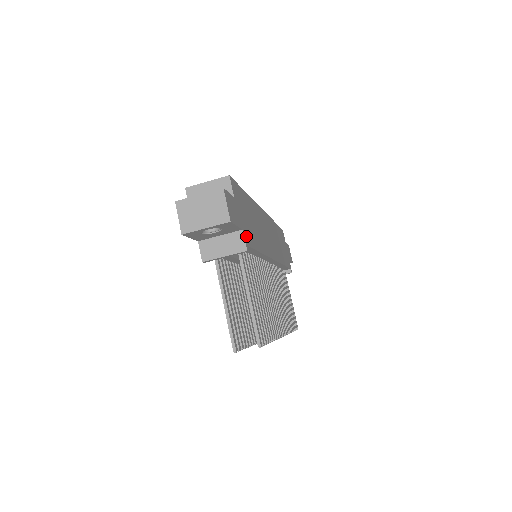
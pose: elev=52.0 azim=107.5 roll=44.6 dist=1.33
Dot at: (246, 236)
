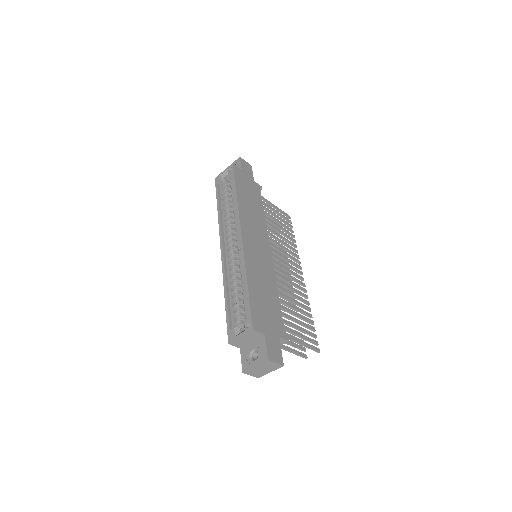
Dot at: (280, 331)
